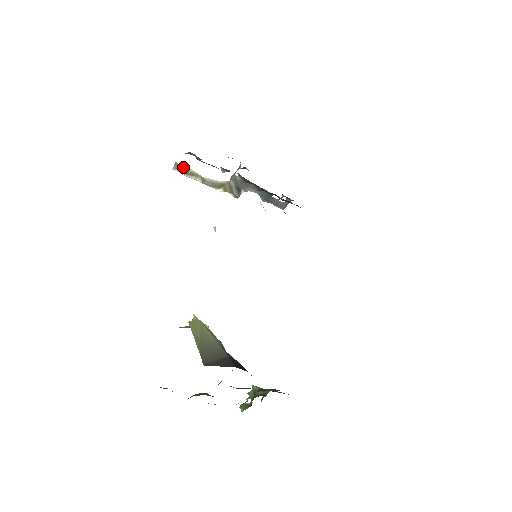
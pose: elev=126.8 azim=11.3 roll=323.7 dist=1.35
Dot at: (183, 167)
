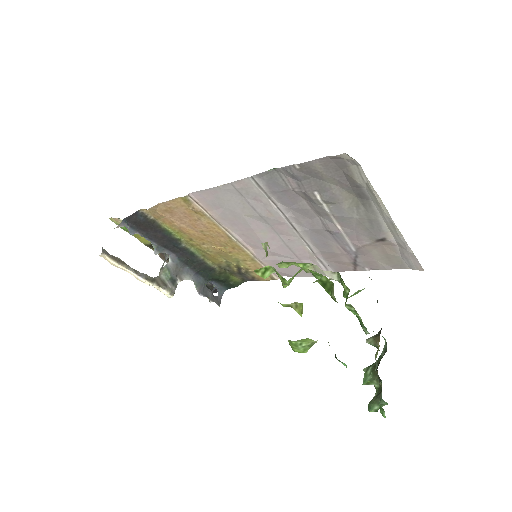
Dot at: (110, 255)
